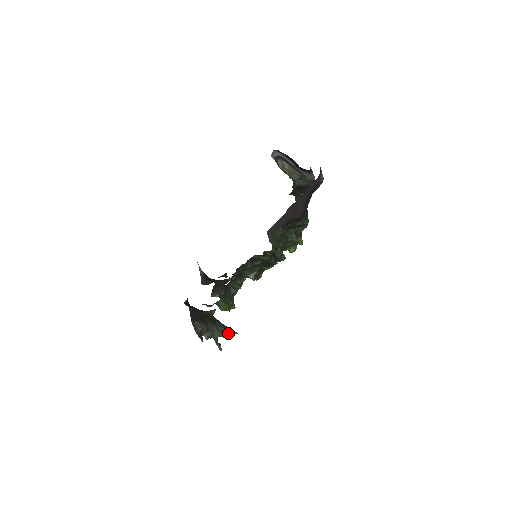
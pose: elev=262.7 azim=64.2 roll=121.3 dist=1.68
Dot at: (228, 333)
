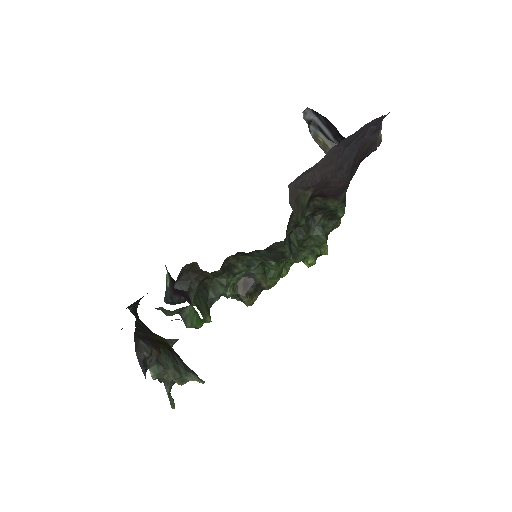
Dot at: (190, 378)
